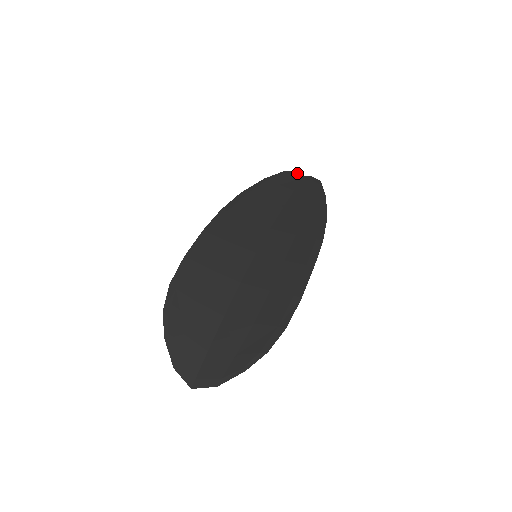
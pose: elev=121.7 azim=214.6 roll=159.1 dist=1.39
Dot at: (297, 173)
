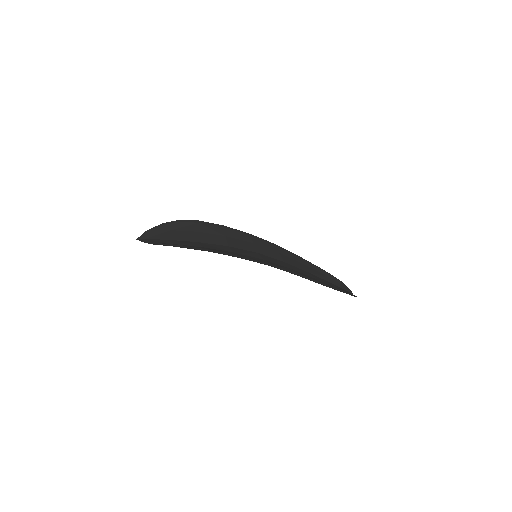
Dot at: occluded
